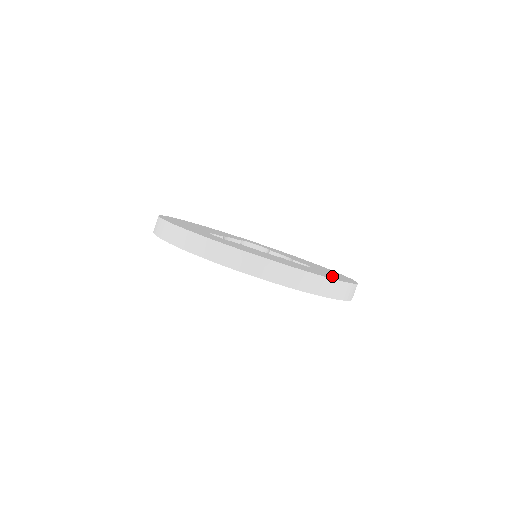
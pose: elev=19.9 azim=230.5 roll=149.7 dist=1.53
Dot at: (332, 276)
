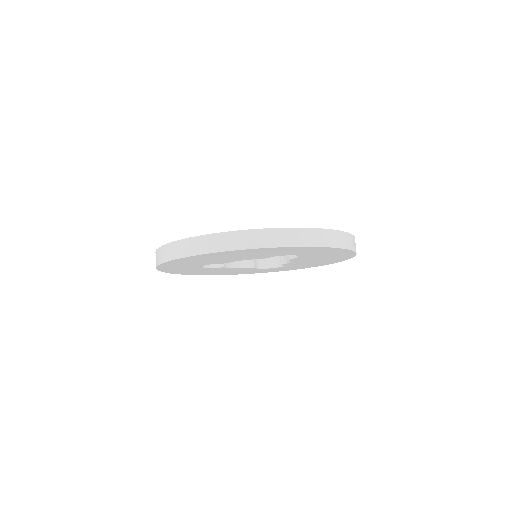
Dot at: occluded
